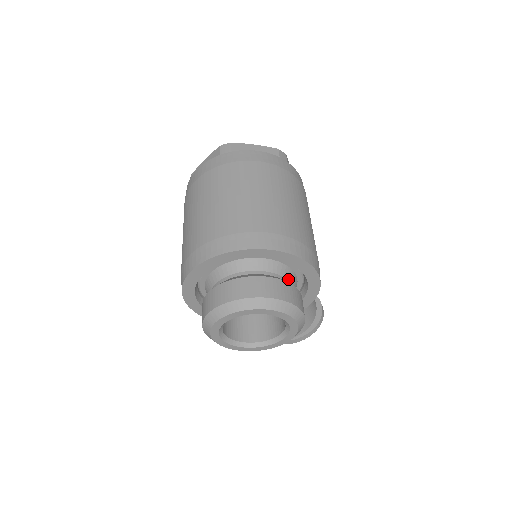
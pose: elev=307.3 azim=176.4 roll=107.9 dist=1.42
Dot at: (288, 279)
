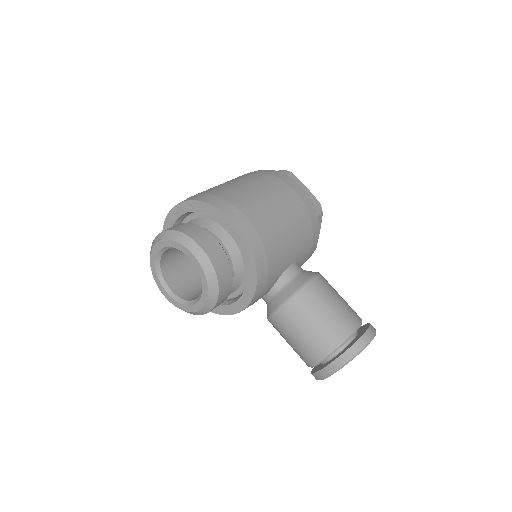
Dot at: (213, 232)
